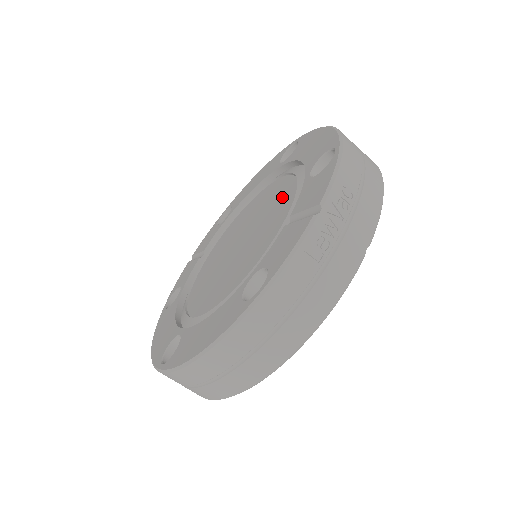
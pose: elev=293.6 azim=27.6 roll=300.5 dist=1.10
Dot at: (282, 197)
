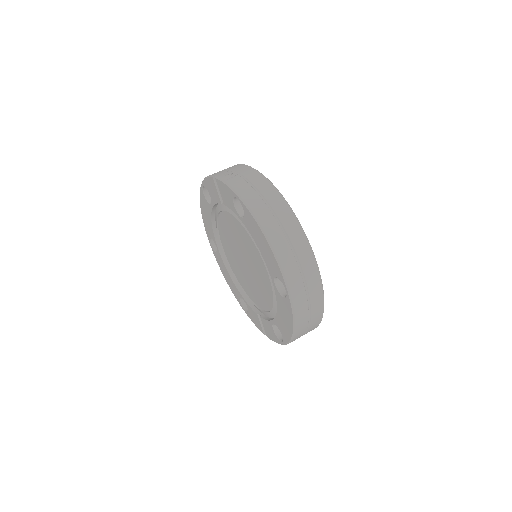
Dot at: (224, 230)
